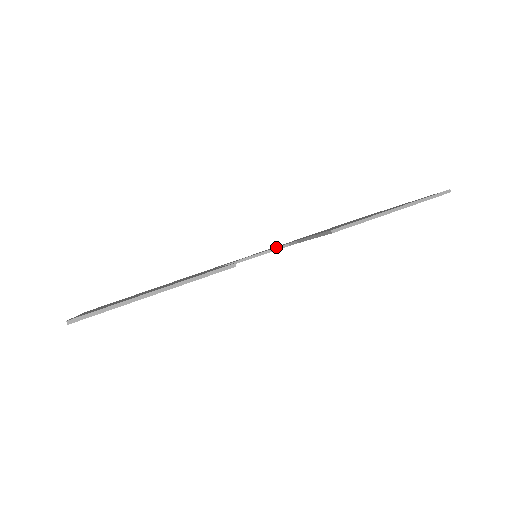
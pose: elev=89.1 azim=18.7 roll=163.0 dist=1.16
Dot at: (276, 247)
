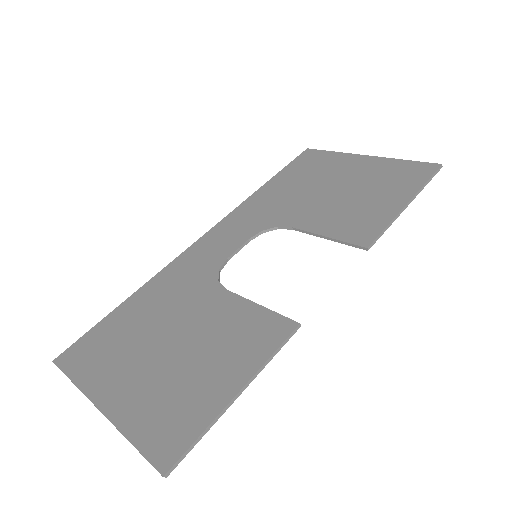
Dot at: (262, 230)
